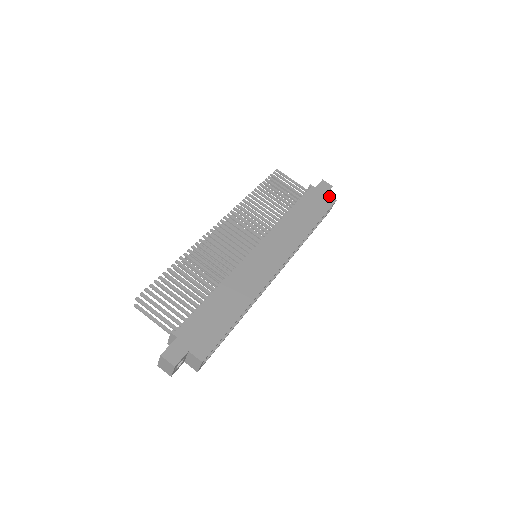
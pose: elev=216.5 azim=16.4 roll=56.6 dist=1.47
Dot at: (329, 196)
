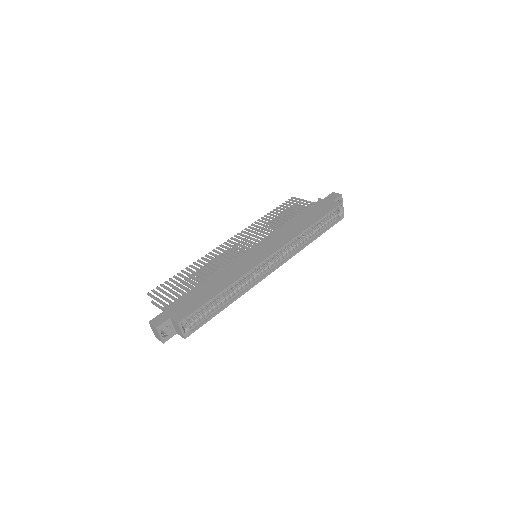
Dot at: (335, 201)
